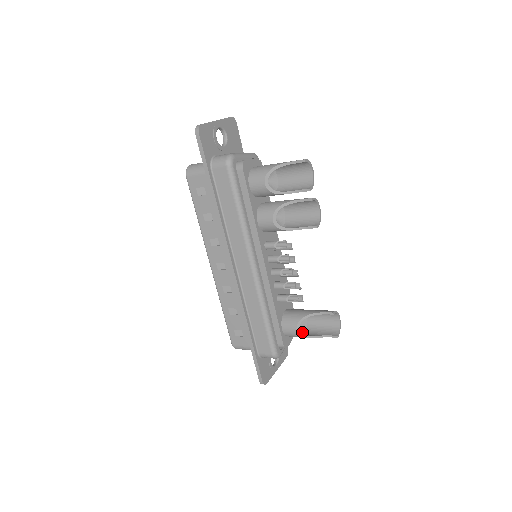
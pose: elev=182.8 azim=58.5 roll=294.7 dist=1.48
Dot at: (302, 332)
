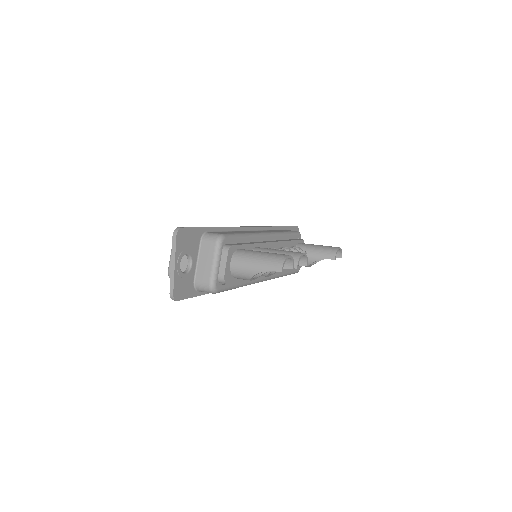
Dot at: occluded
